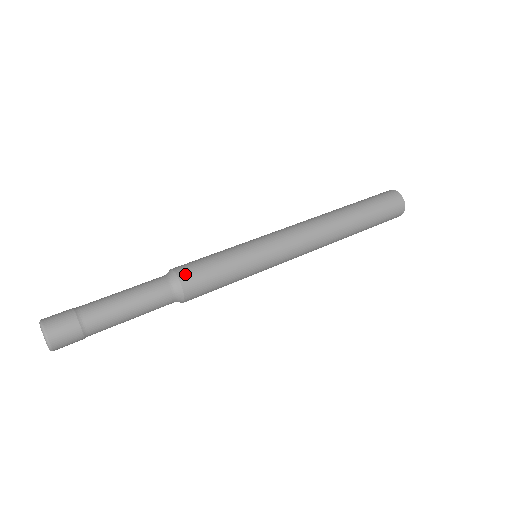
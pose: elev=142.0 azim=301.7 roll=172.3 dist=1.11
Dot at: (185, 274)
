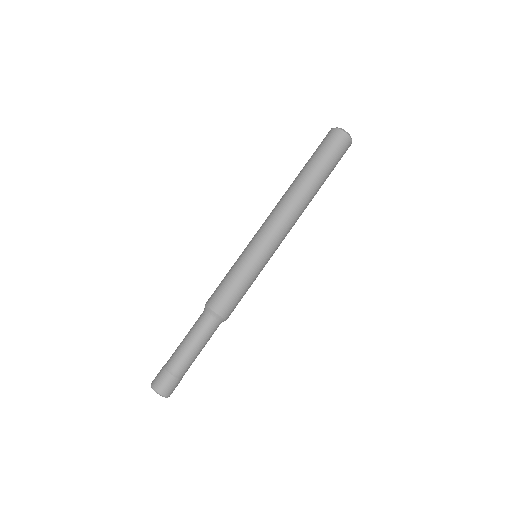
Dot at: (215, 305)
